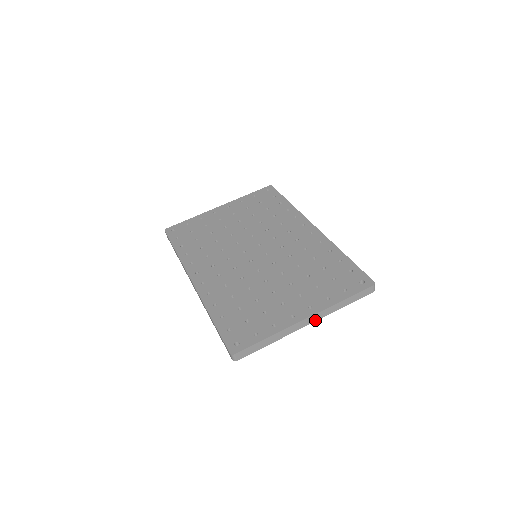
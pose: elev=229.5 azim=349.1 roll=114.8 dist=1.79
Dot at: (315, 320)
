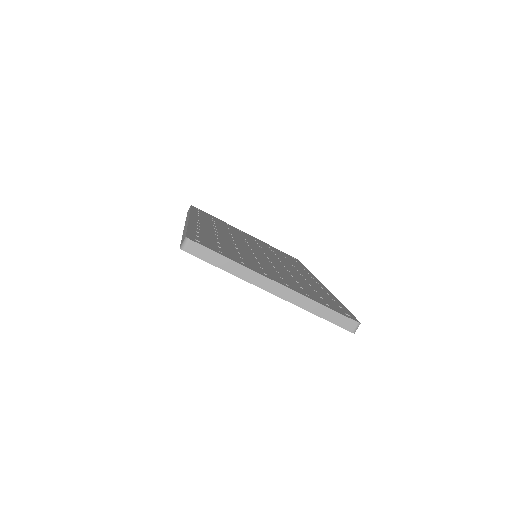
Dot at: (282, 296)
